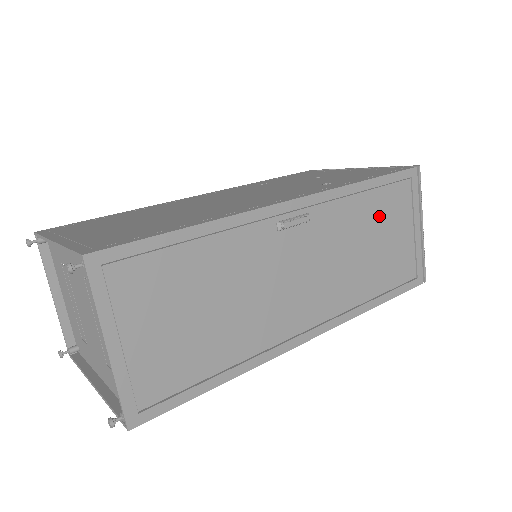
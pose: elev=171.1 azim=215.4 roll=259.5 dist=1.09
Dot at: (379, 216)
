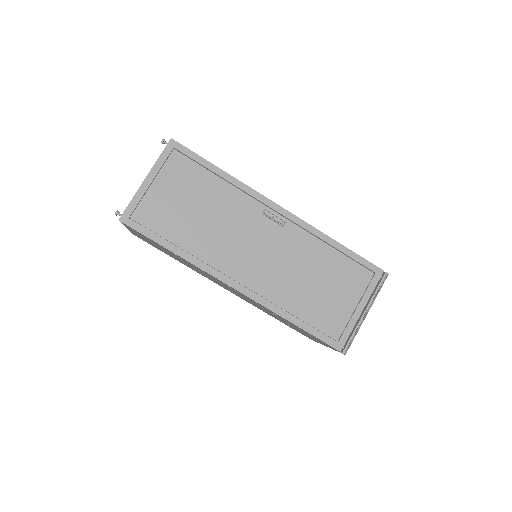
Dot at: (333, 271)
